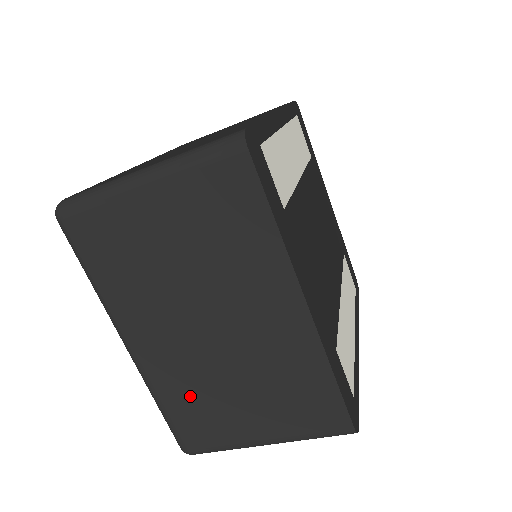
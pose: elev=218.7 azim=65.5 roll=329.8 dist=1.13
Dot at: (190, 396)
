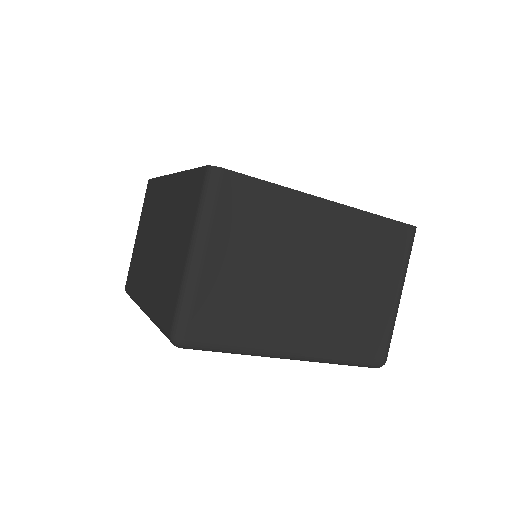
Dot at: (349, 329)
